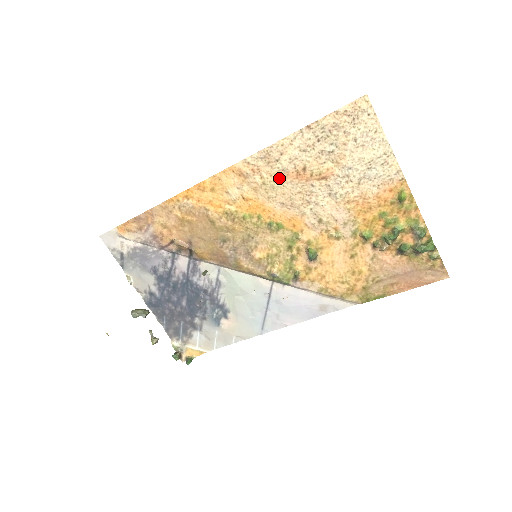
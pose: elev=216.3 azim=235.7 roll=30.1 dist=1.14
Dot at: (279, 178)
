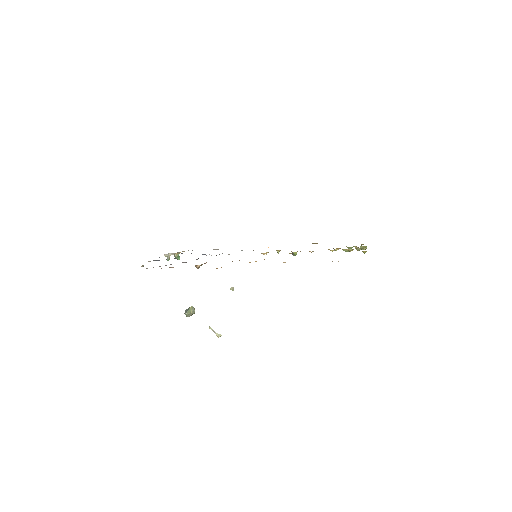
Dot at: occluded
